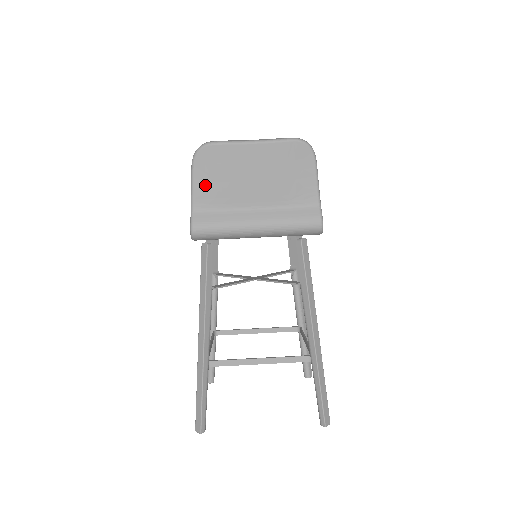
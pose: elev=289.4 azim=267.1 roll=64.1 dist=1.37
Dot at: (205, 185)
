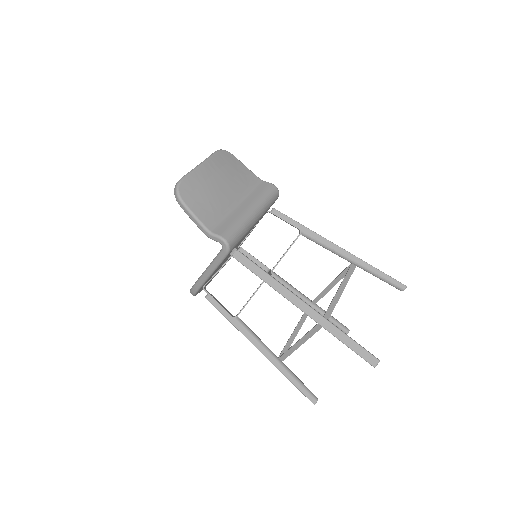
Dot at: (201, 209)
